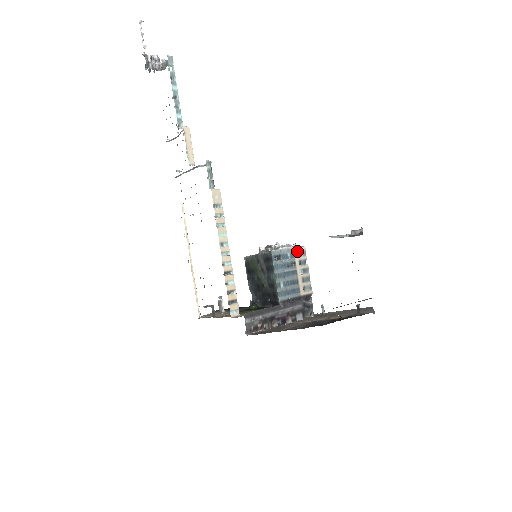
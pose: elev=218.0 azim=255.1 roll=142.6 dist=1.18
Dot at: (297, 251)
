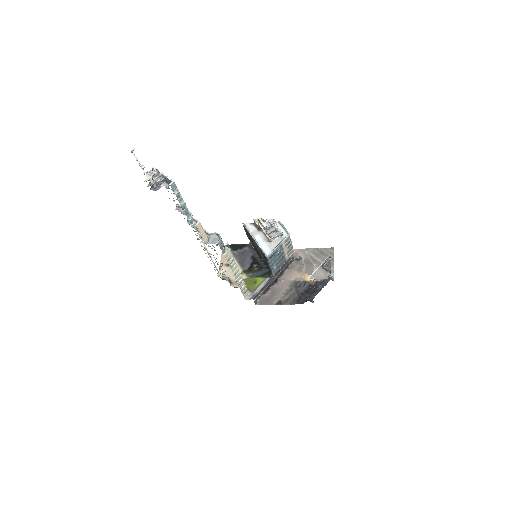
Dot at: (284, 241)
